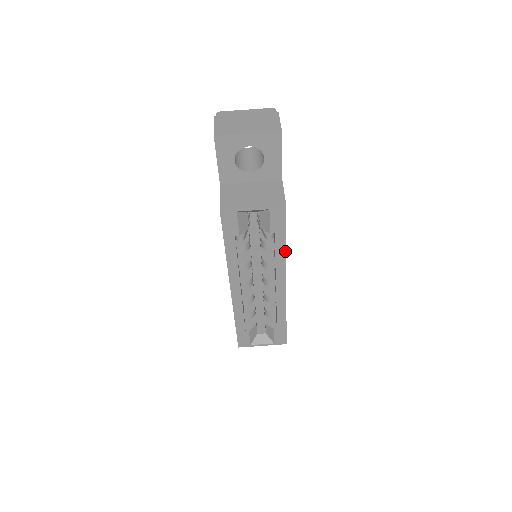
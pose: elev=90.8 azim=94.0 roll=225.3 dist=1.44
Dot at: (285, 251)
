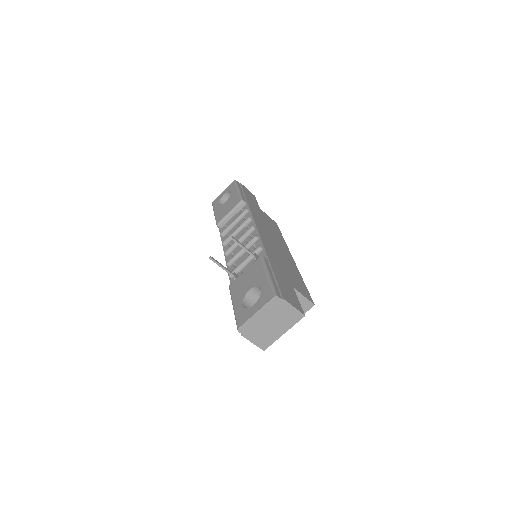
Dot at: (302, 279)
